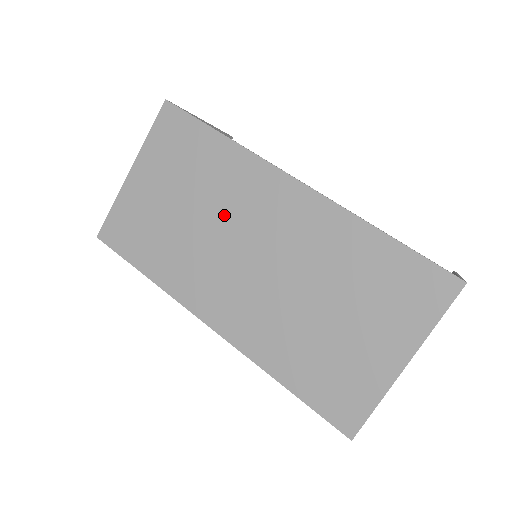
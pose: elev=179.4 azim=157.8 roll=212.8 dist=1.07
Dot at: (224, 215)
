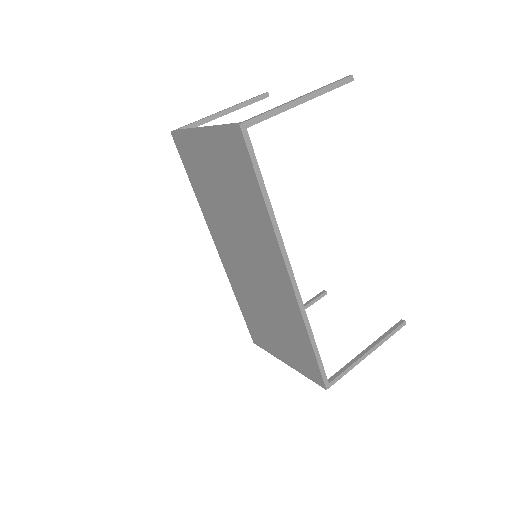
Dot at: (244, 230)
